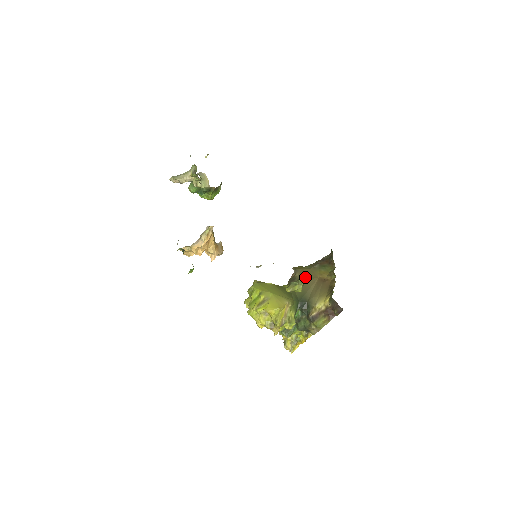
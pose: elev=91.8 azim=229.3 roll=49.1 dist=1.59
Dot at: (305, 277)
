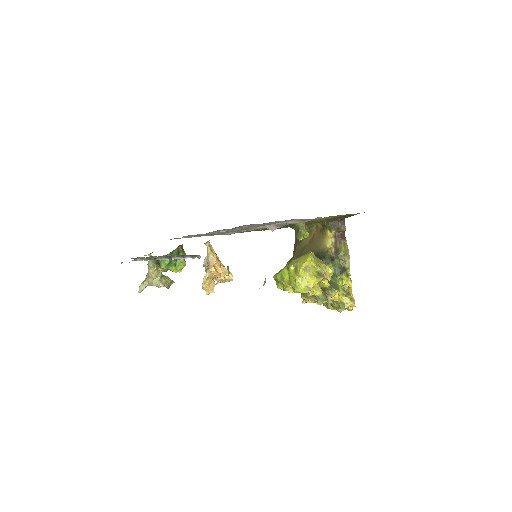
Dot at: (300, 253)
